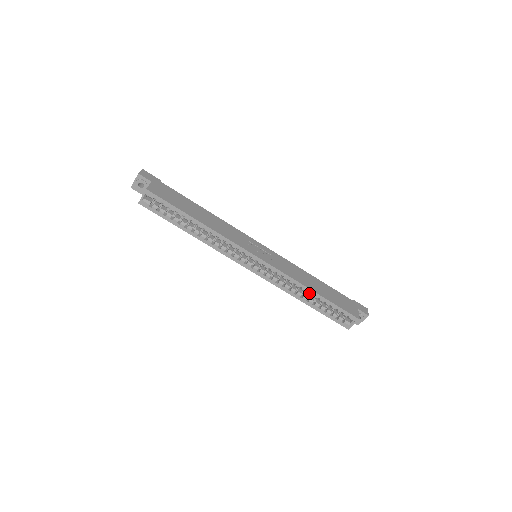
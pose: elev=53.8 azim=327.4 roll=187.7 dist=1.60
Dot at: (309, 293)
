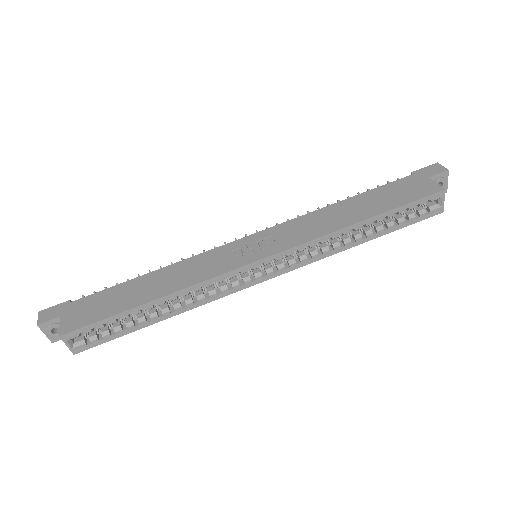
Dot at: (357, 229)
